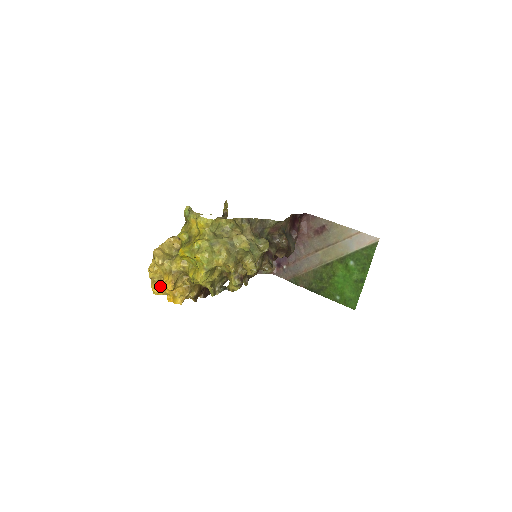
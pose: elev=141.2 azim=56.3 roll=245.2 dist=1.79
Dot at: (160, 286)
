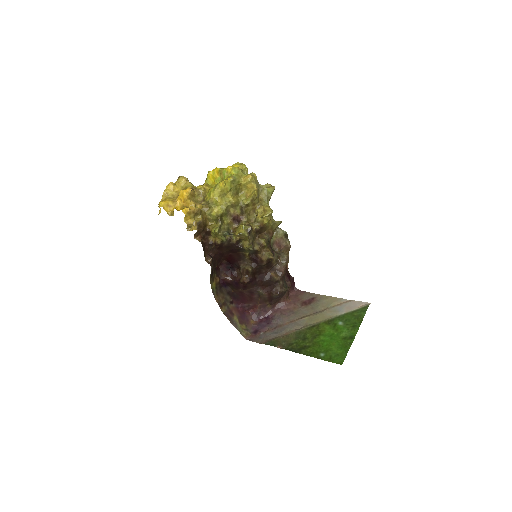
Dot at: (170, 201)
